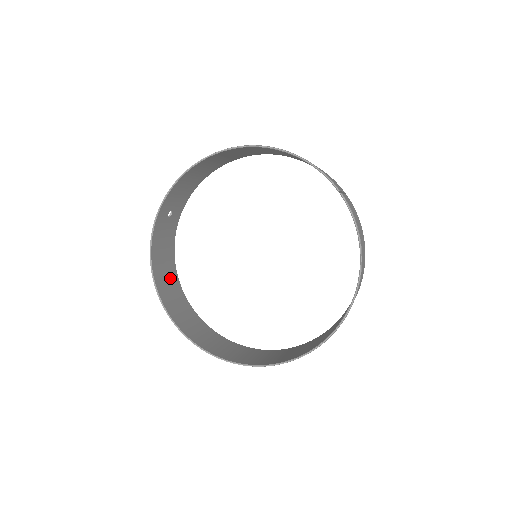
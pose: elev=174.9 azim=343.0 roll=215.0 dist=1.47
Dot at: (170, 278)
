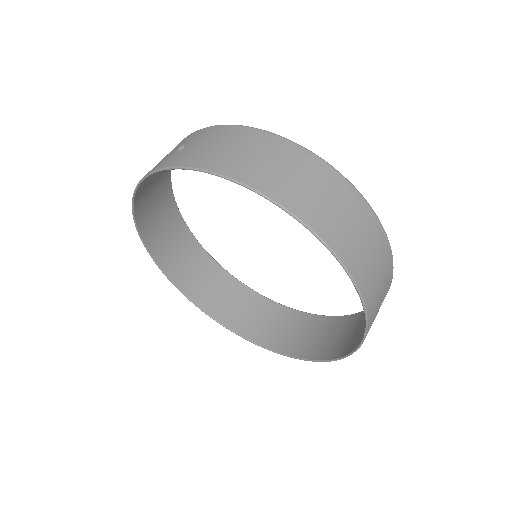
Dot at: (158, 182)
